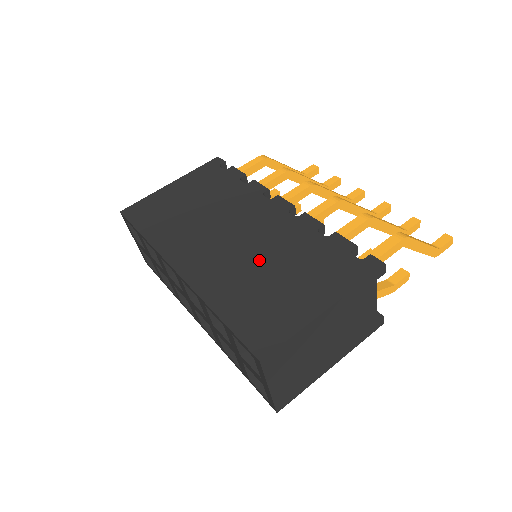
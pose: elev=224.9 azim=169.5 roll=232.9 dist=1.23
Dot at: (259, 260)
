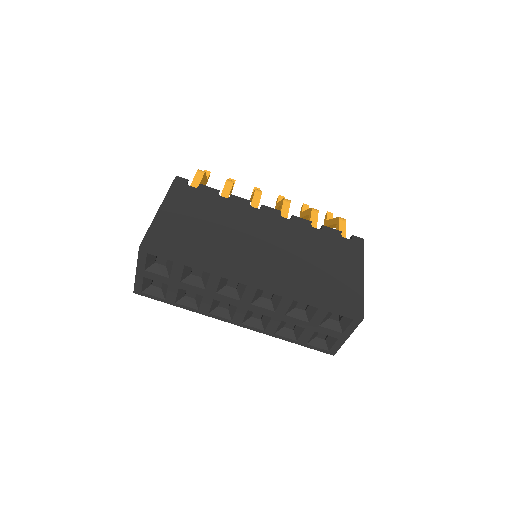
Dot at: (300, 257)
